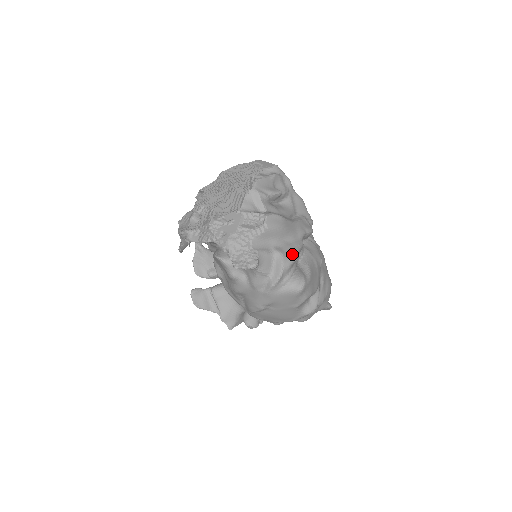
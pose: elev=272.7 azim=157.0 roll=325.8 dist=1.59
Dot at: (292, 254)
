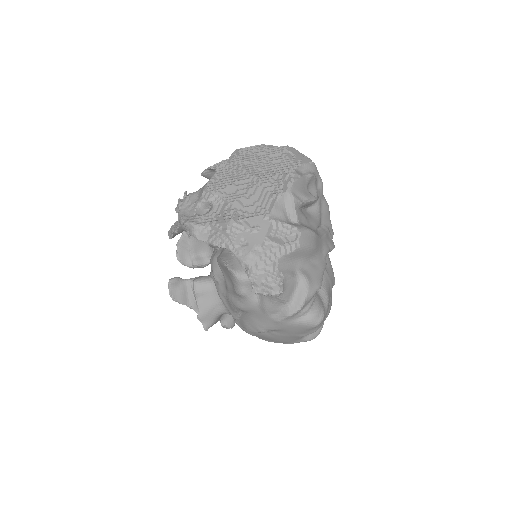
Dot at: (317, 280)
